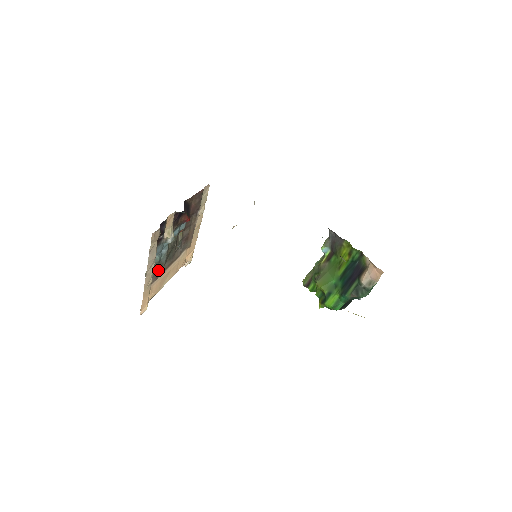
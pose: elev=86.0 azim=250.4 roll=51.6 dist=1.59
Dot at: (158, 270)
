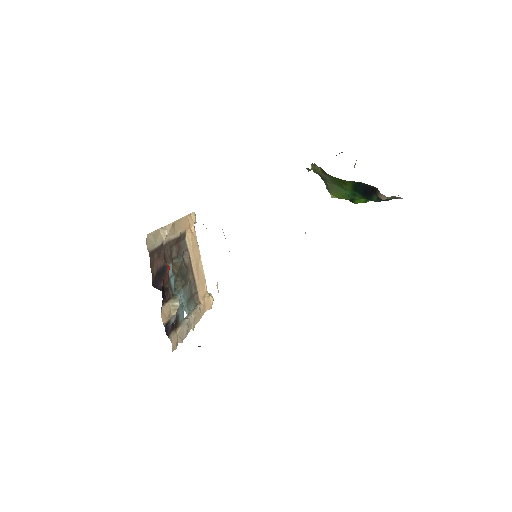
Dot at: (192, 293)
